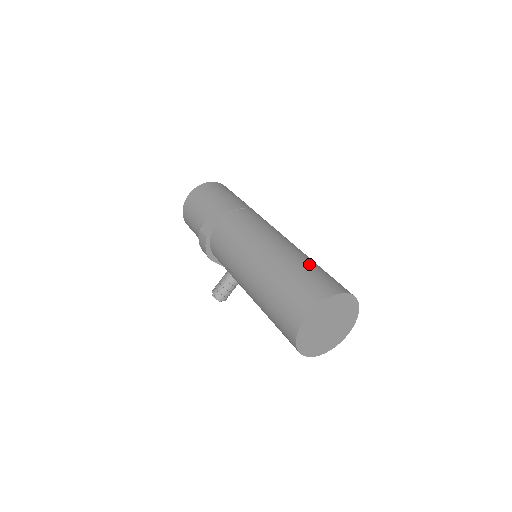
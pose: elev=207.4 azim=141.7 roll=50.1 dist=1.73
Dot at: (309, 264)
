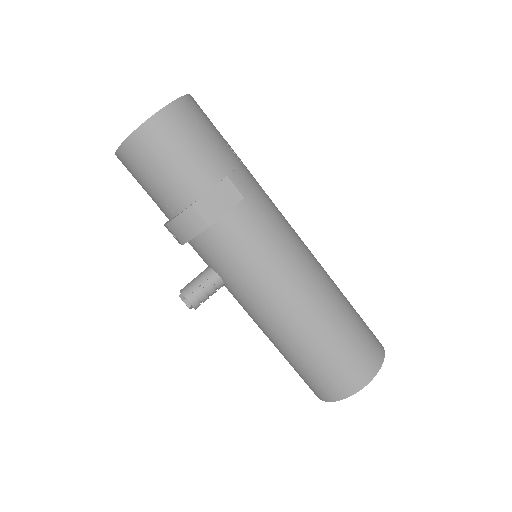
Dot at: (351, 305)
